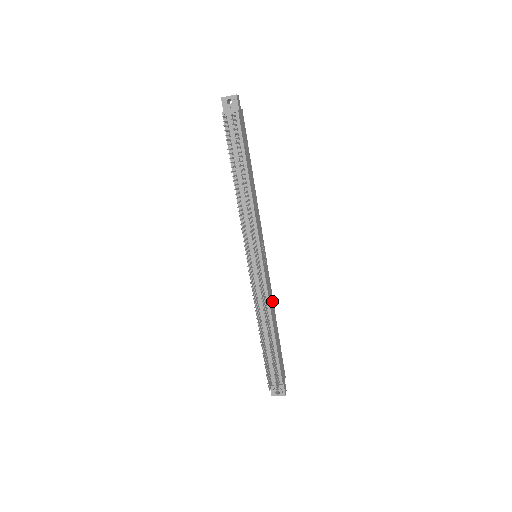
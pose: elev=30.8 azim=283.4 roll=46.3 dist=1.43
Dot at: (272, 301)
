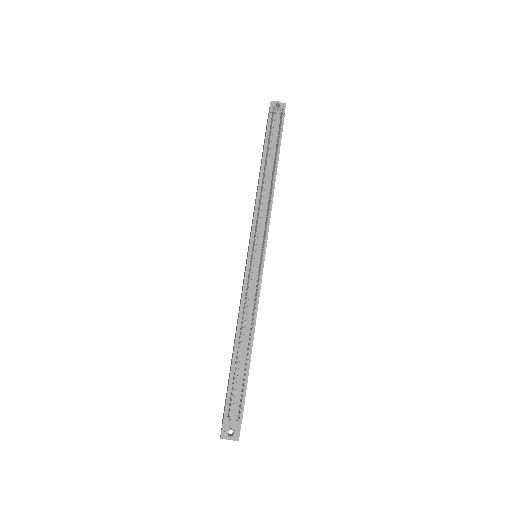
Dot at: occluded
